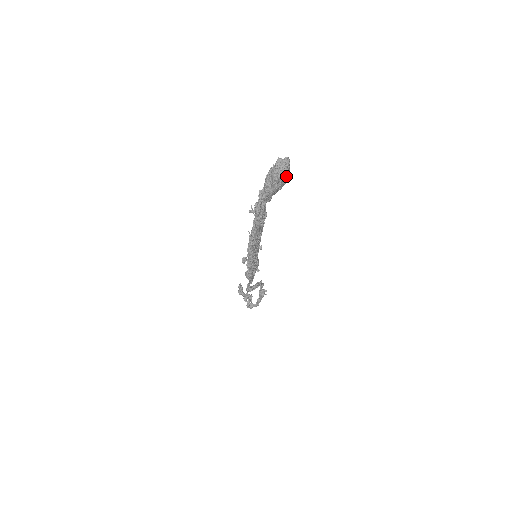
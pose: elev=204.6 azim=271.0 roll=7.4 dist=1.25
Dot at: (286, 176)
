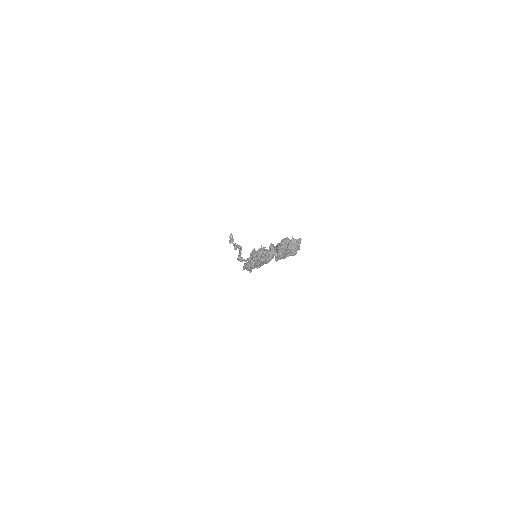
Dot at: (297, 250)
